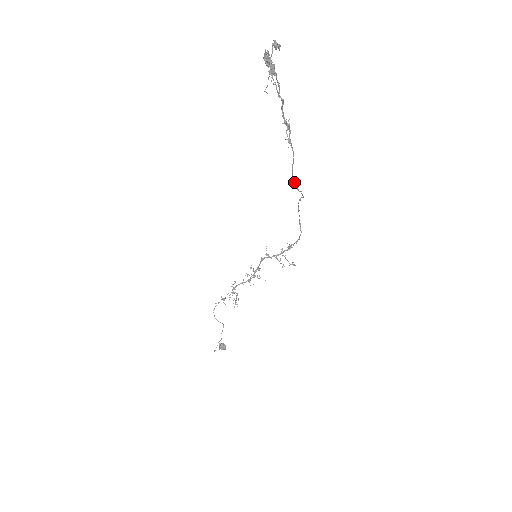
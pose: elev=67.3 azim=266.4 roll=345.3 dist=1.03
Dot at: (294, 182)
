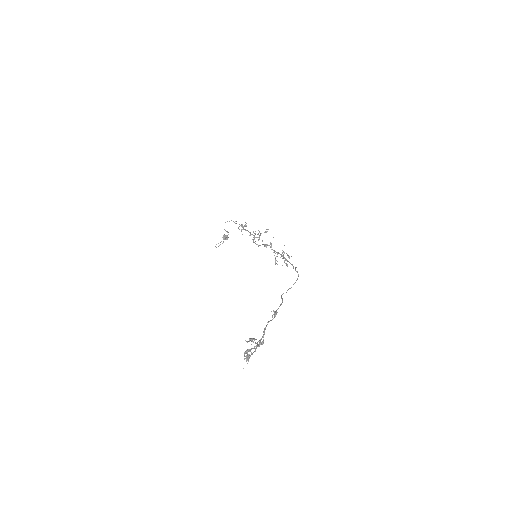
Dot at: occluded
